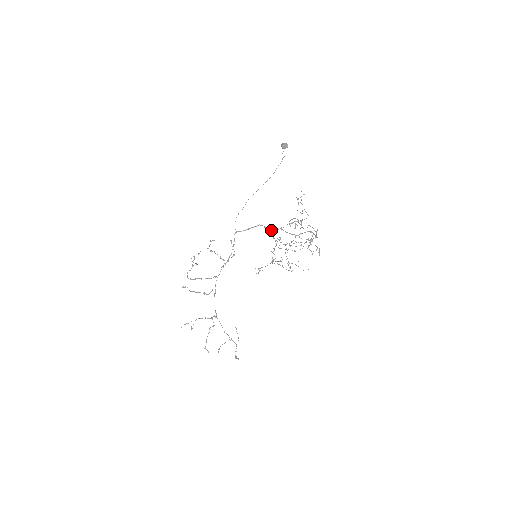
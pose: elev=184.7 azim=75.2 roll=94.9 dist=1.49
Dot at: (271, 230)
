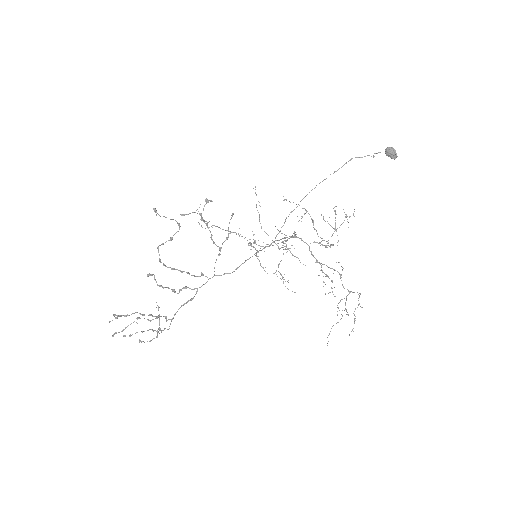
Dot at: occluded
